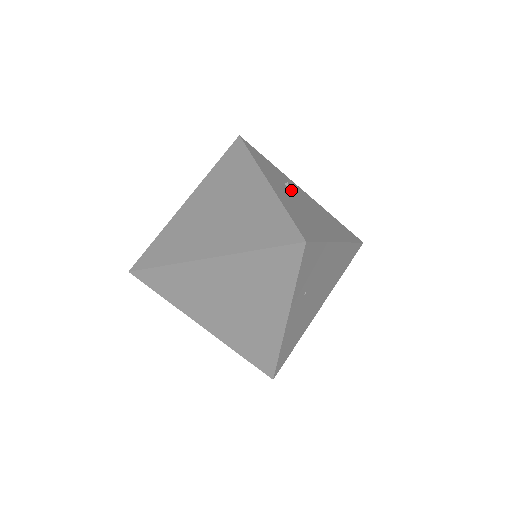
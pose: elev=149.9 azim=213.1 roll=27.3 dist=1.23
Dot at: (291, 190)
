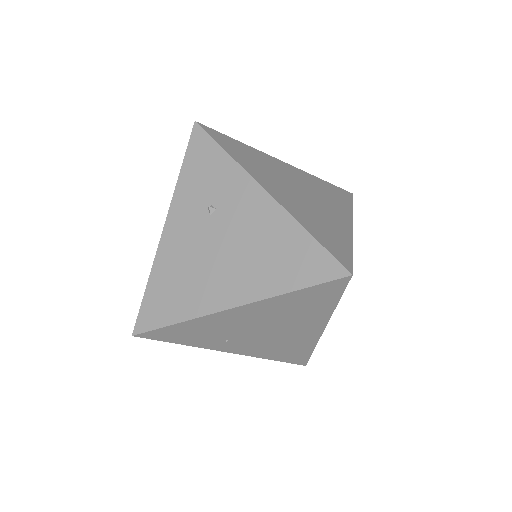
Dot at: (213, 217)
